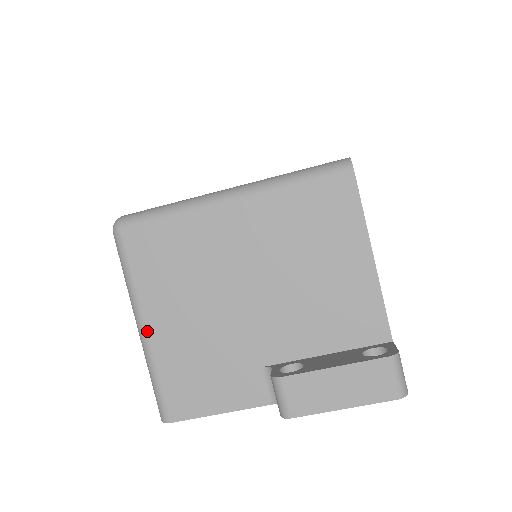
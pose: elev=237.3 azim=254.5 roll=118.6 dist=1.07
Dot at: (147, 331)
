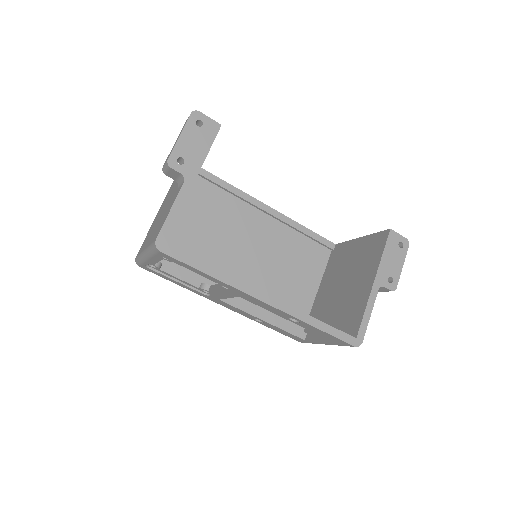
Dot at: (145, 249)
